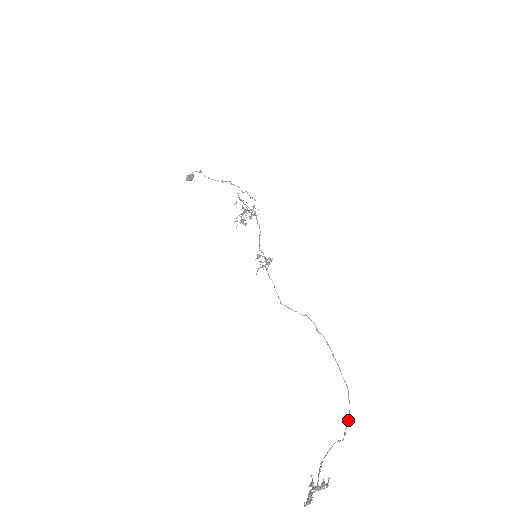
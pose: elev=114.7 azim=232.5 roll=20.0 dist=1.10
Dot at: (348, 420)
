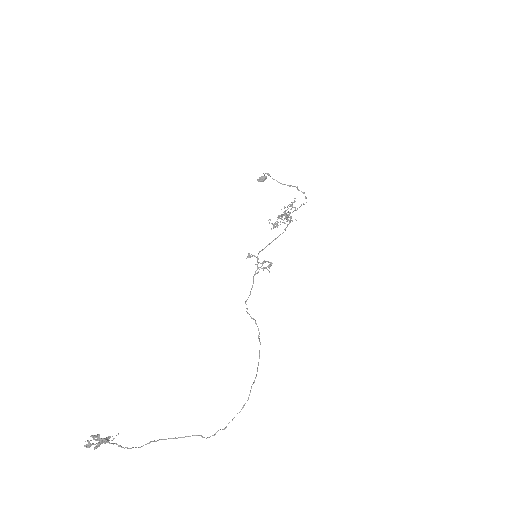
Dot at: occluded
